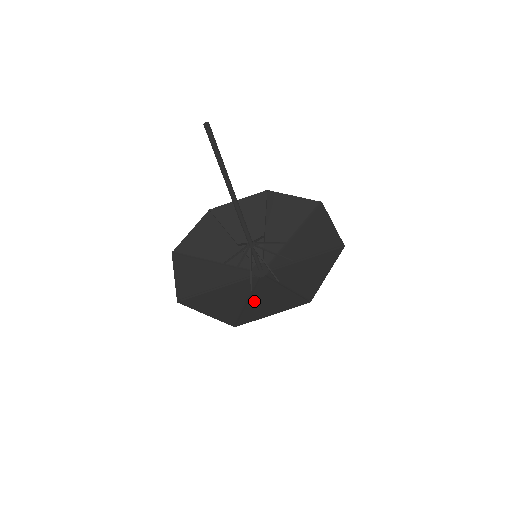
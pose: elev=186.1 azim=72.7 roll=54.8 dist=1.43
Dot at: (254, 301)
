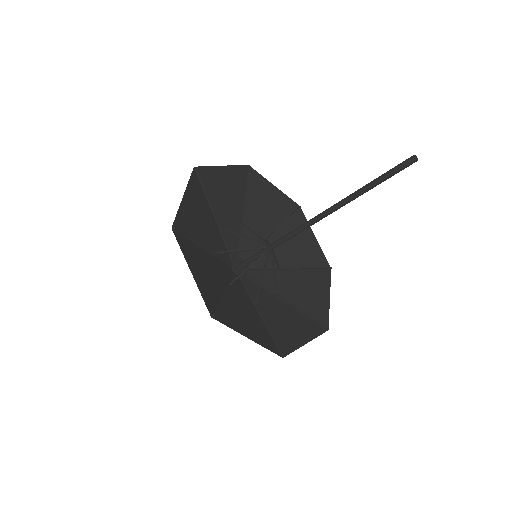
Dot at: (268, 317)
